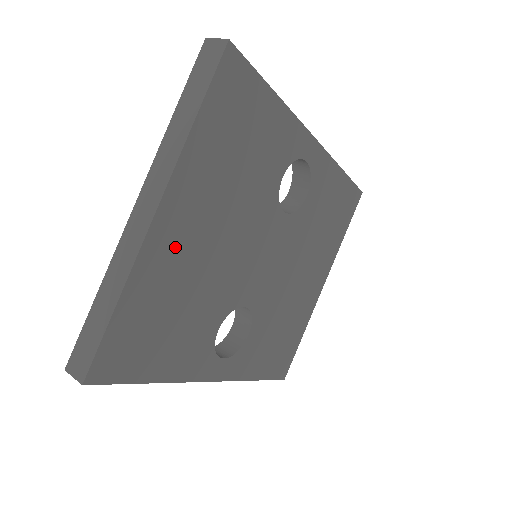
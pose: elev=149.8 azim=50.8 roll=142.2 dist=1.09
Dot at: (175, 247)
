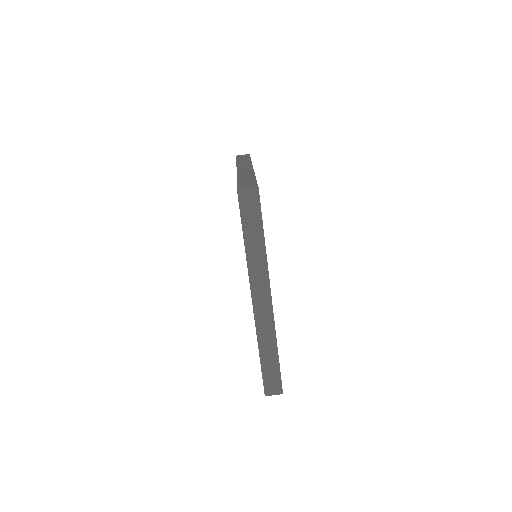
Dot at: occluded
